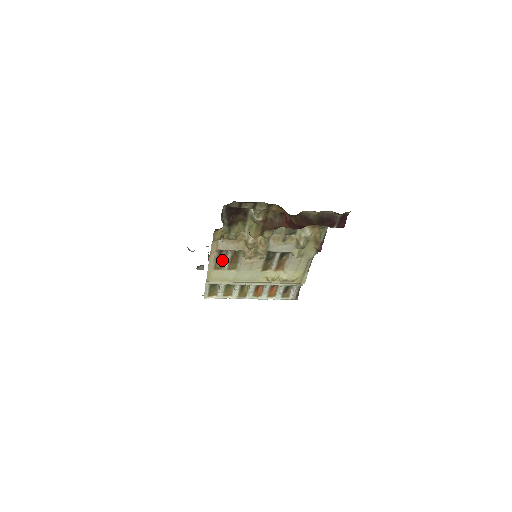
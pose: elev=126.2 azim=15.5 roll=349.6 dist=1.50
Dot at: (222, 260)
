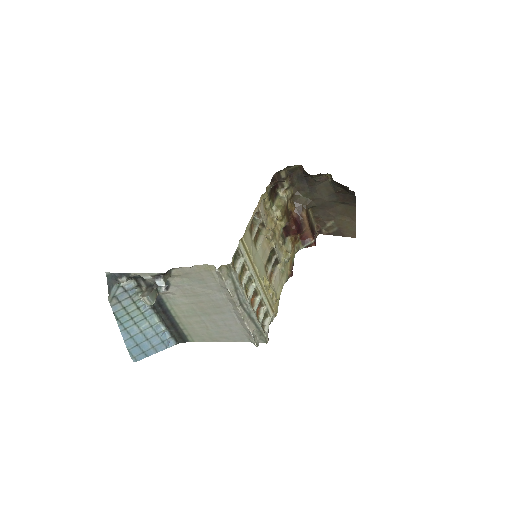
Dot at: (251, 228)
